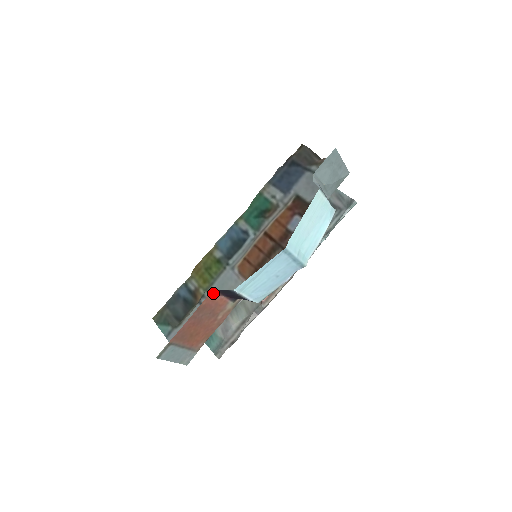
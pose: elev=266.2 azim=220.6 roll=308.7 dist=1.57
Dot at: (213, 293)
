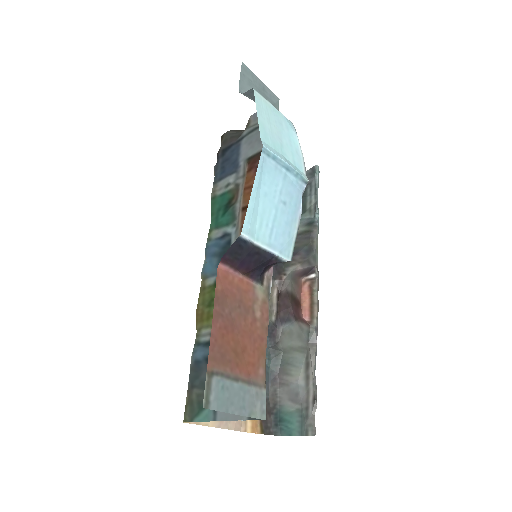
Dot at: (222, 269)
